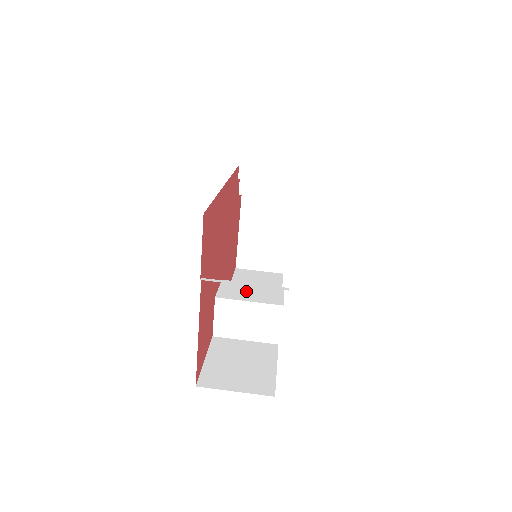
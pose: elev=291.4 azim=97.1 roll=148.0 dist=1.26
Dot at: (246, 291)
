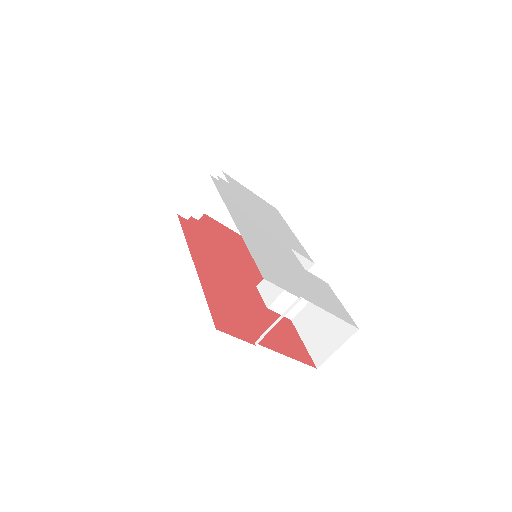
Dot at: occluded
